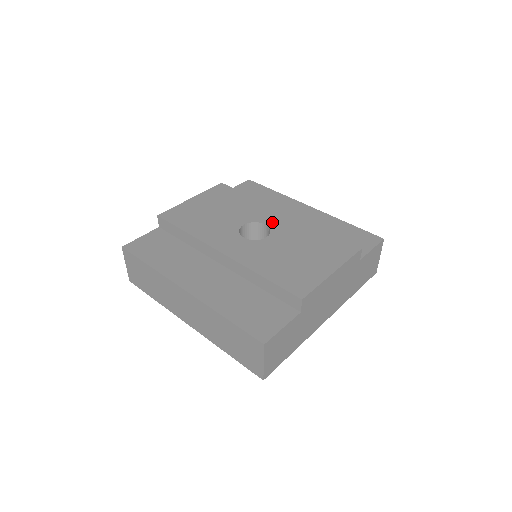
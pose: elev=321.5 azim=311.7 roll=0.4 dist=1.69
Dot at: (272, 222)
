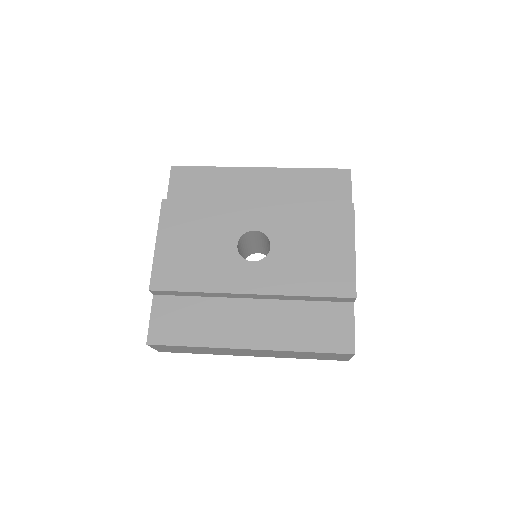
Dot at: (258, 223)
